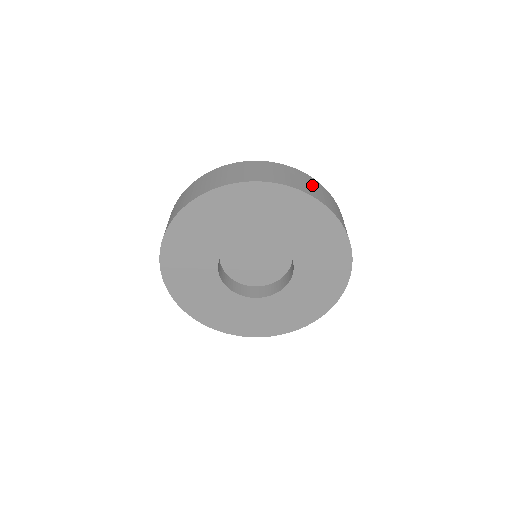
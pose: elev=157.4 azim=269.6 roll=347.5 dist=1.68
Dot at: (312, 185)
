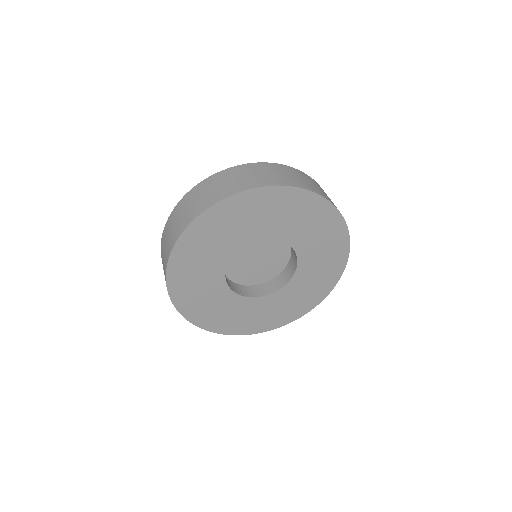
Dot at: occluded
